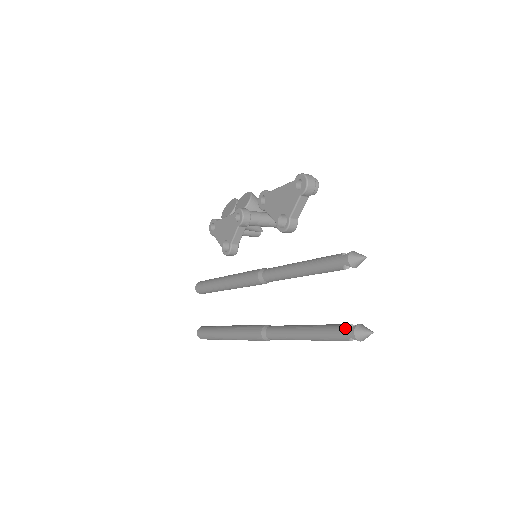
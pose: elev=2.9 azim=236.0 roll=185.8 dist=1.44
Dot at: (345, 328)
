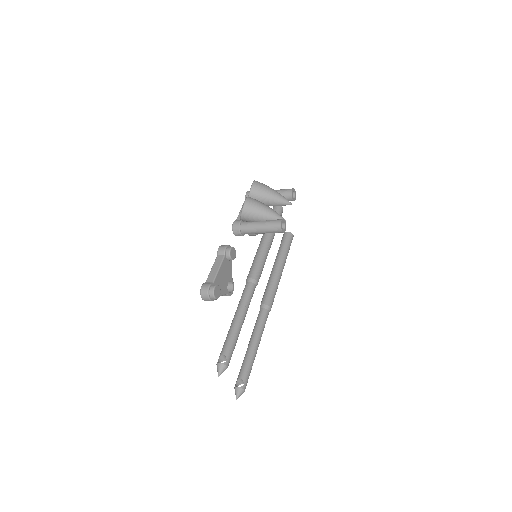
Dot at: occluded
